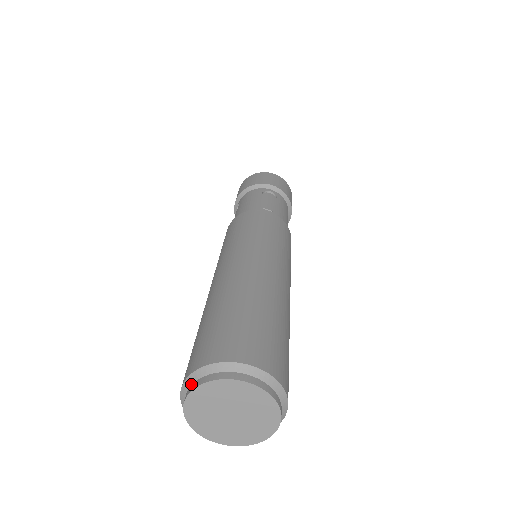
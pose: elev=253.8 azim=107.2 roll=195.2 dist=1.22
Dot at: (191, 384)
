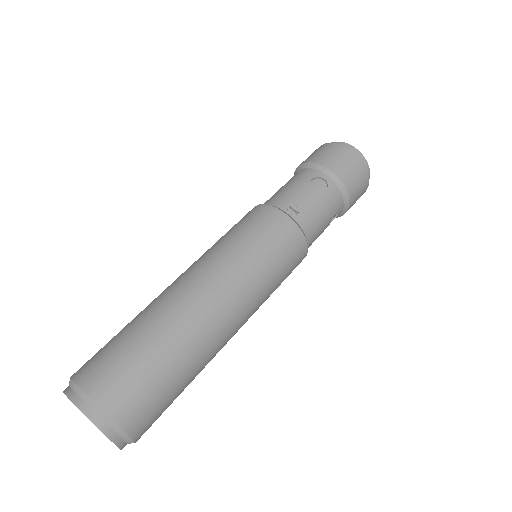
Dot at: (69, 385)
